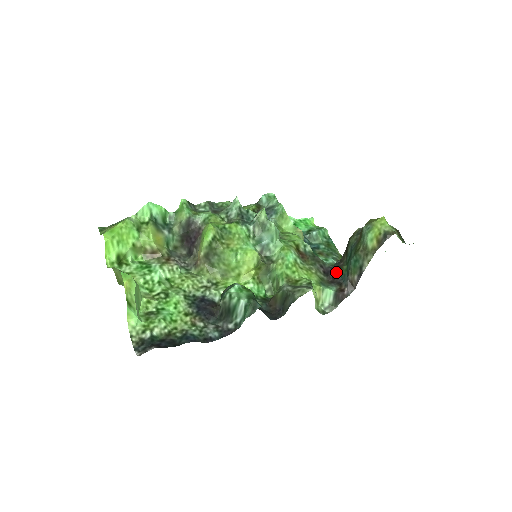
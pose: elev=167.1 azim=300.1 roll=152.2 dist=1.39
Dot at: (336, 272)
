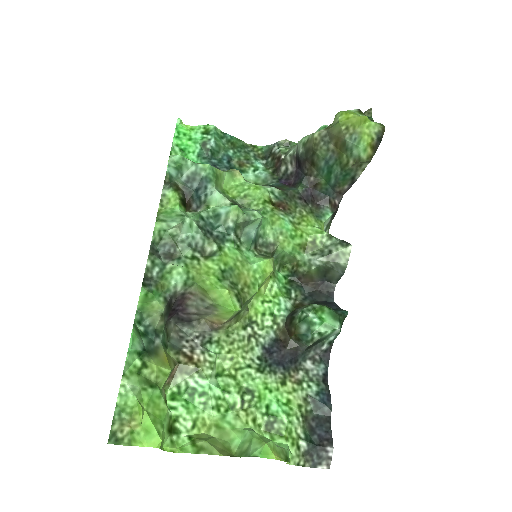
Dot at: (314, 191)
